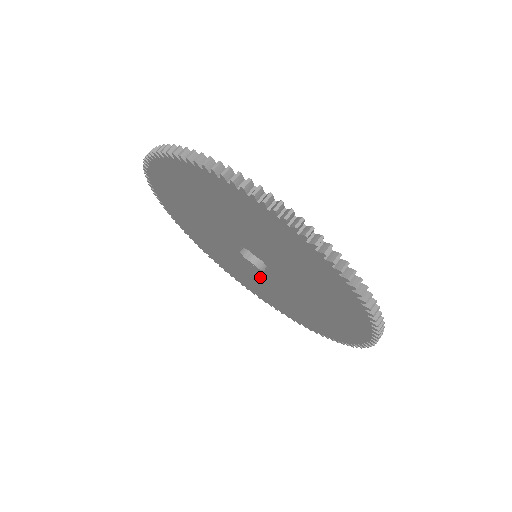
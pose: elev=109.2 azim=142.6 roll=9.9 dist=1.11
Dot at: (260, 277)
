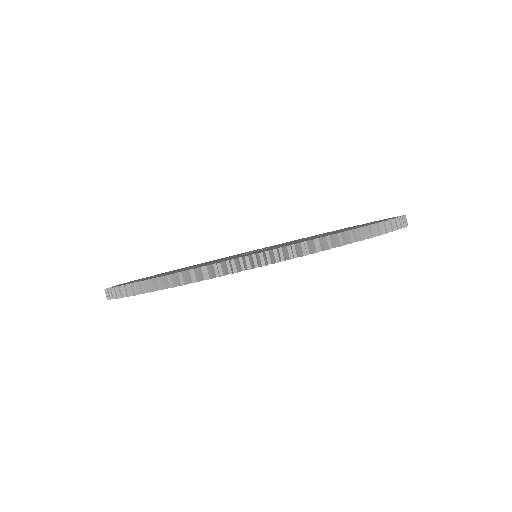
Dot at: occluded
